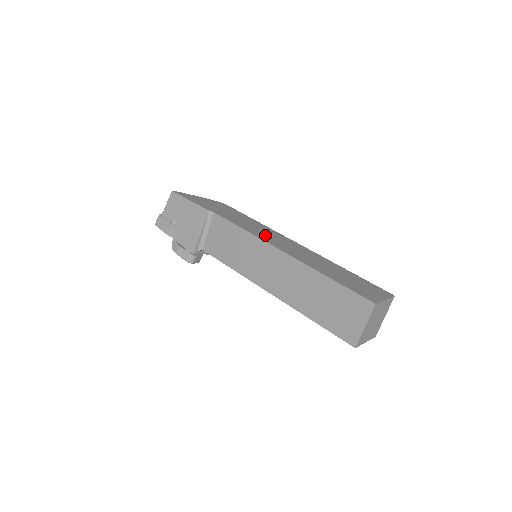
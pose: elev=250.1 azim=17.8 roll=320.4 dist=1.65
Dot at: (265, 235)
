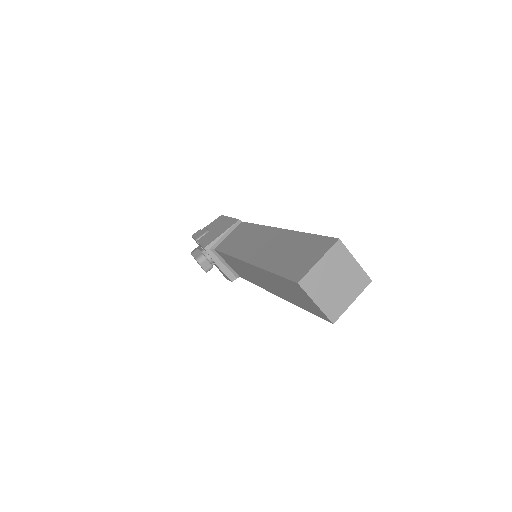
Dot at: occluded
